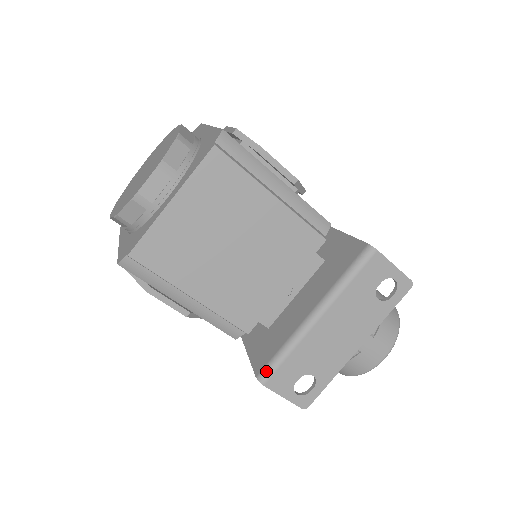
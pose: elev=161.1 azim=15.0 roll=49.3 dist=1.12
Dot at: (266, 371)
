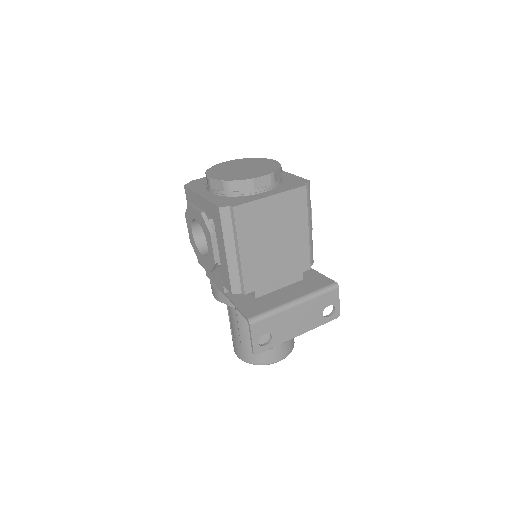
Dot at: (256, 318)
